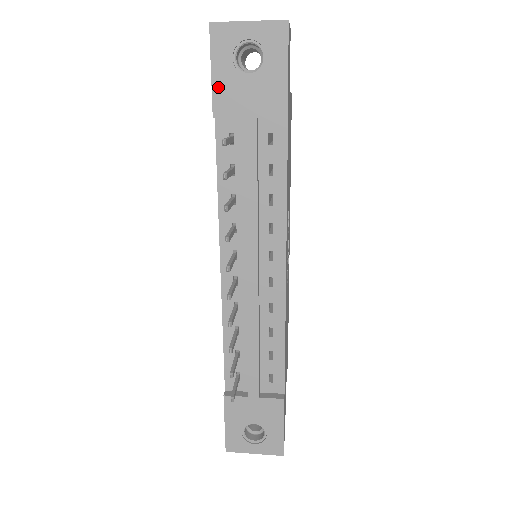
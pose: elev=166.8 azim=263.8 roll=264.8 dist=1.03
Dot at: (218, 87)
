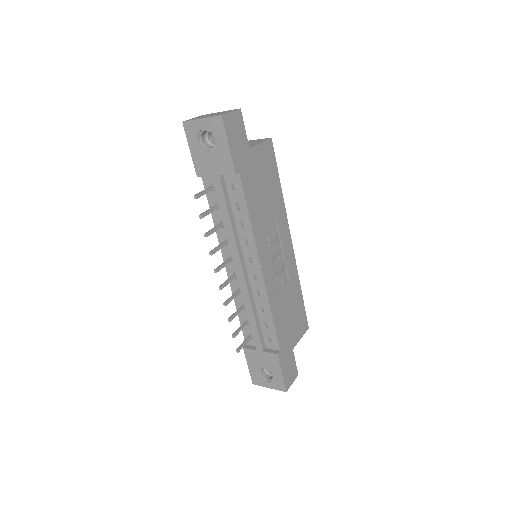
Dot at: (195, 159)
